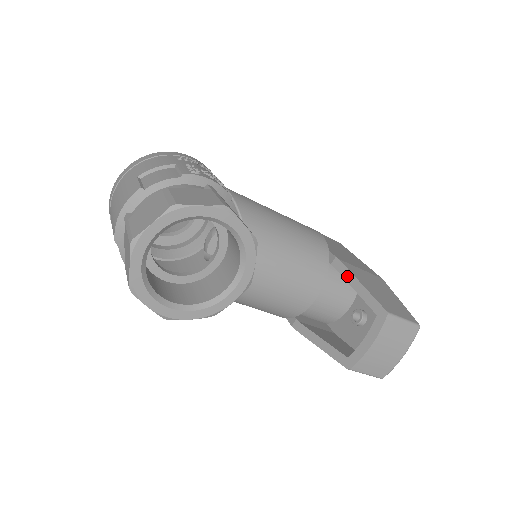
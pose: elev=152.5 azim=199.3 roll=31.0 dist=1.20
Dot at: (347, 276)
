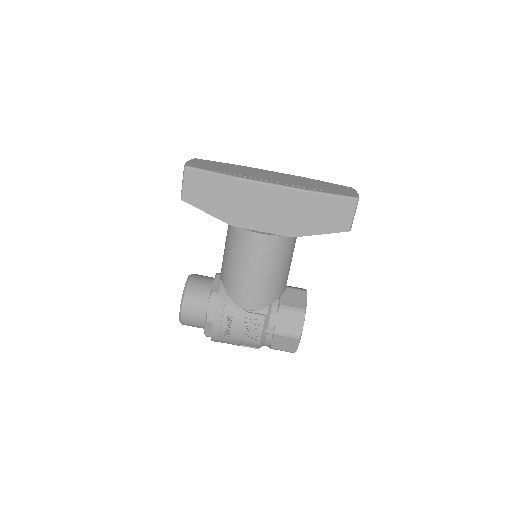
Dot at: (309, 235)
